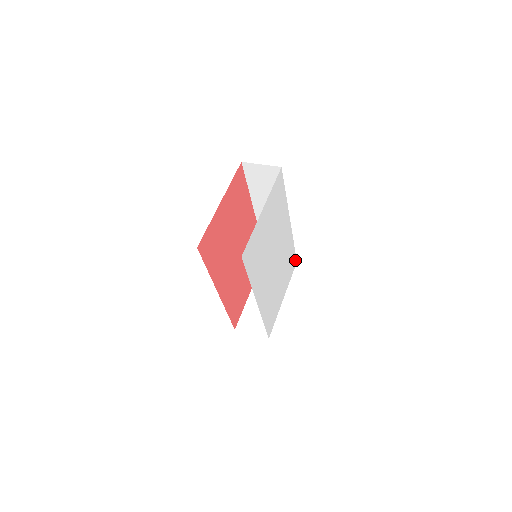
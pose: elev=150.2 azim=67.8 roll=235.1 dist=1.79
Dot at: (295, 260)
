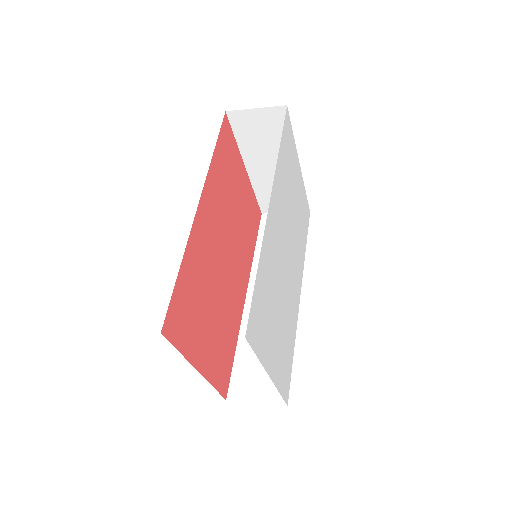
Dot at: (287, 391)
